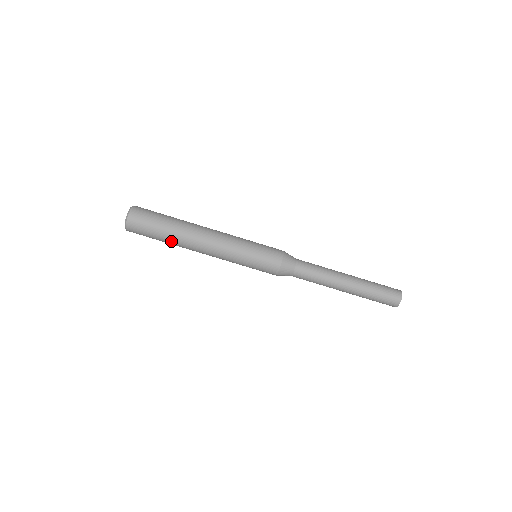
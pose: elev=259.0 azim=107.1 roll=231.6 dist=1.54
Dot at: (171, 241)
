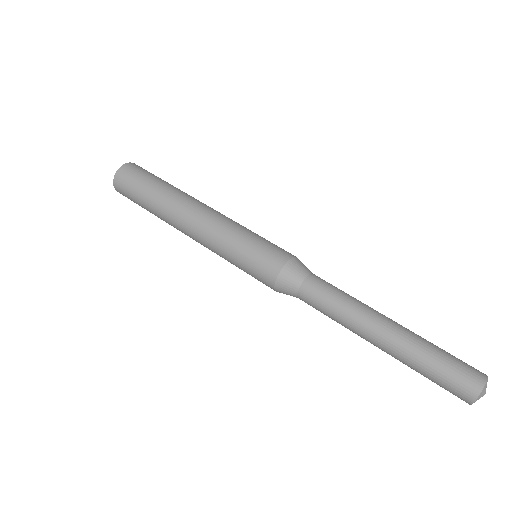
Dot at: (166, 189)
